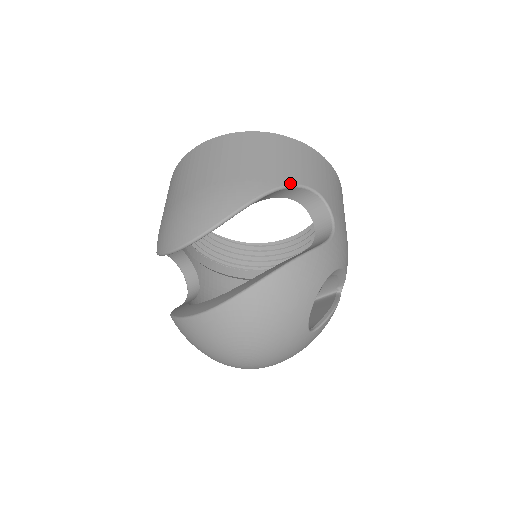
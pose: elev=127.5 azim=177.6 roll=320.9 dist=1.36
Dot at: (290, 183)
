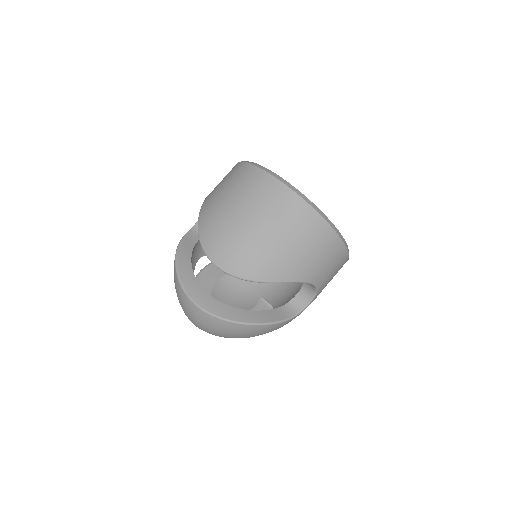
Dot at: (307, 281)
